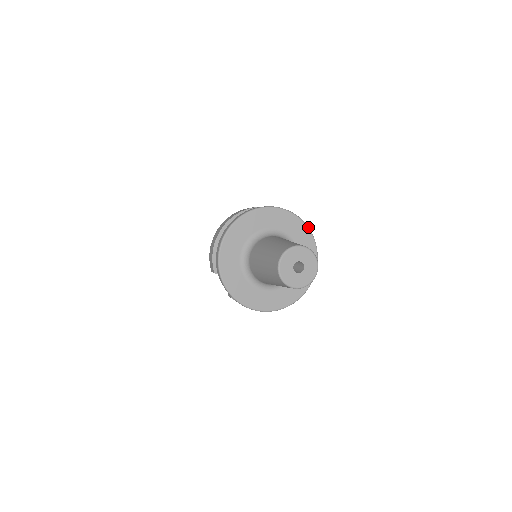
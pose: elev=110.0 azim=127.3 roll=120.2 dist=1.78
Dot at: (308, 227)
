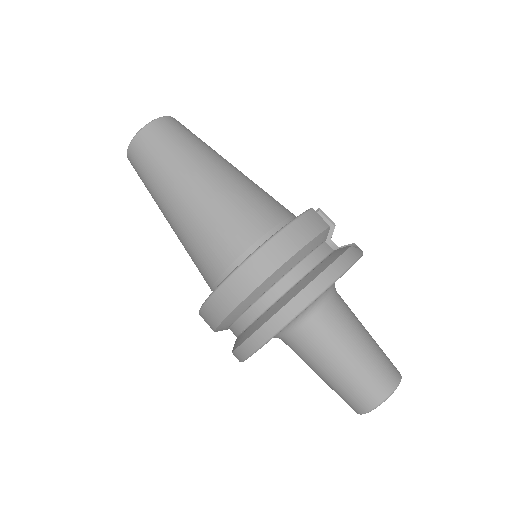
Dot at: (362, 255)
